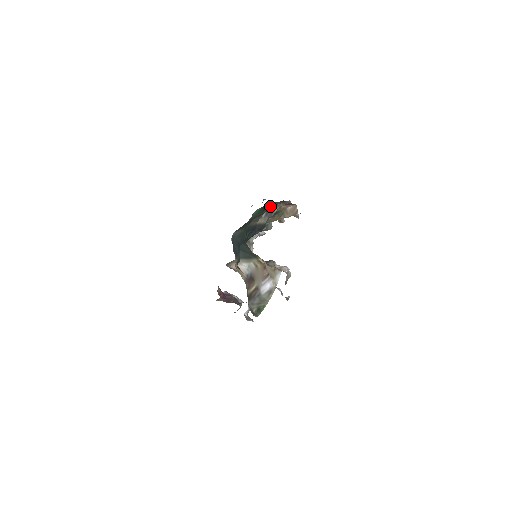
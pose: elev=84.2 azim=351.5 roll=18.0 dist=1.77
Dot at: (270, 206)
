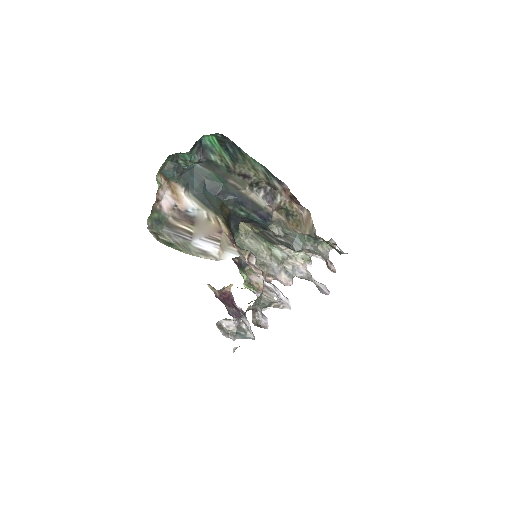
Dot at: (245, 162)
